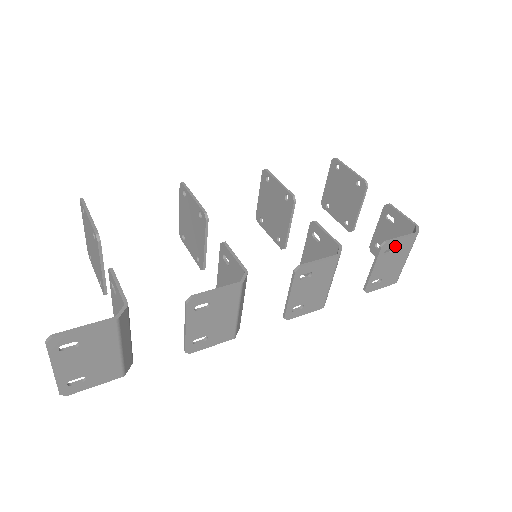
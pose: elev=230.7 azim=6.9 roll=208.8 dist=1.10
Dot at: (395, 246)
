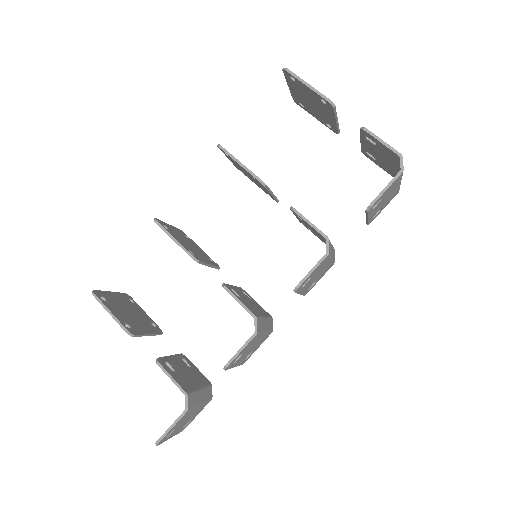
Dot at: (382, 196)
